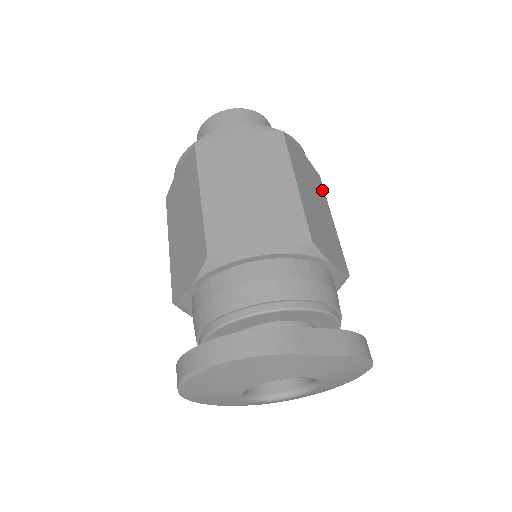
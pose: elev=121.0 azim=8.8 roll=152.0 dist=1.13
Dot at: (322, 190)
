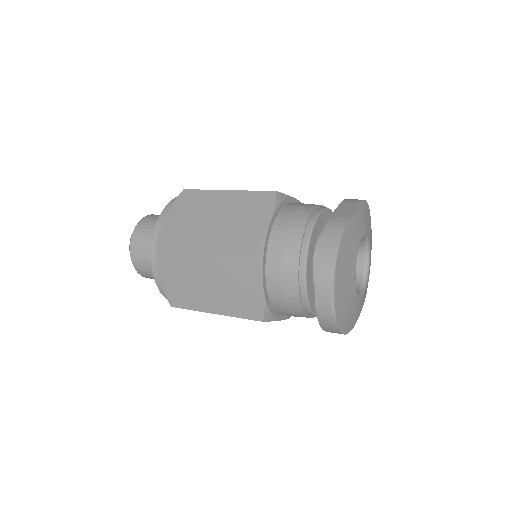
Dot at: occluded
